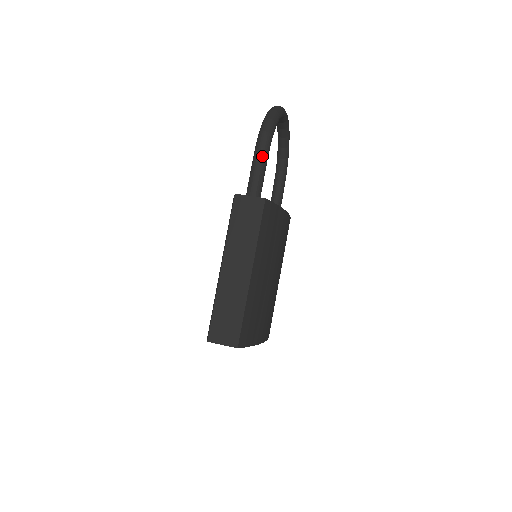
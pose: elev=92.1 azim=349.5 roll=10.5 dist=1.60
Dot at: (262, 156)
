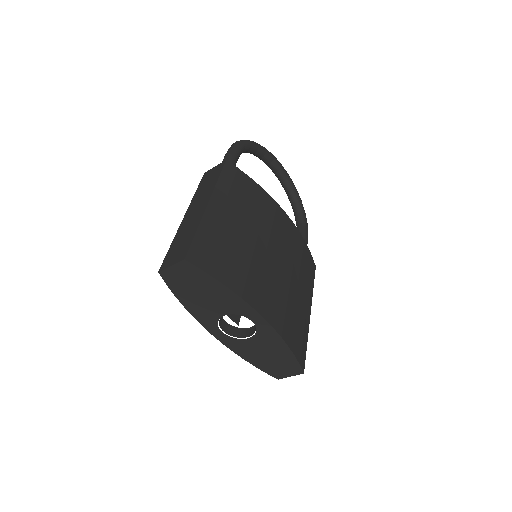
Dot at: (231, 150)
